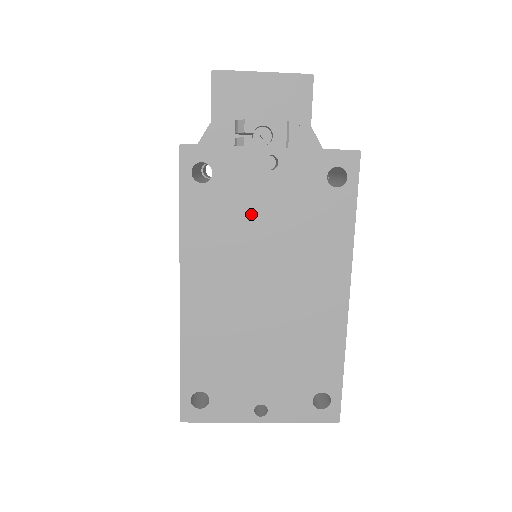
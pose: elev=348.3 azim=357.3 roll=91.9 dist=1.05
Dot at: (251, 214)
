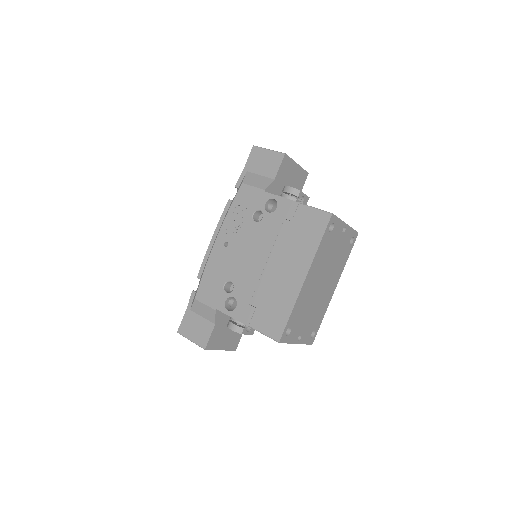
Dot at: (333, 249)
